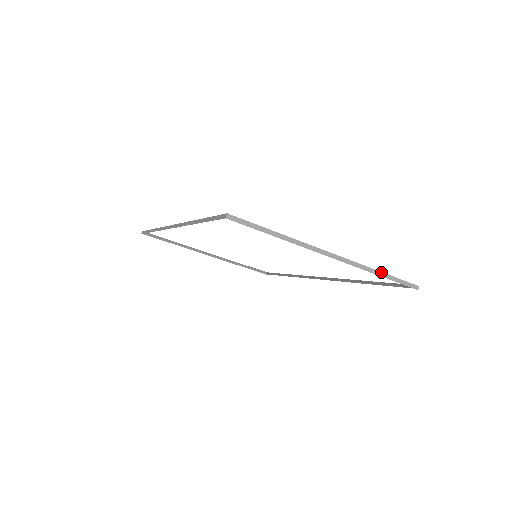
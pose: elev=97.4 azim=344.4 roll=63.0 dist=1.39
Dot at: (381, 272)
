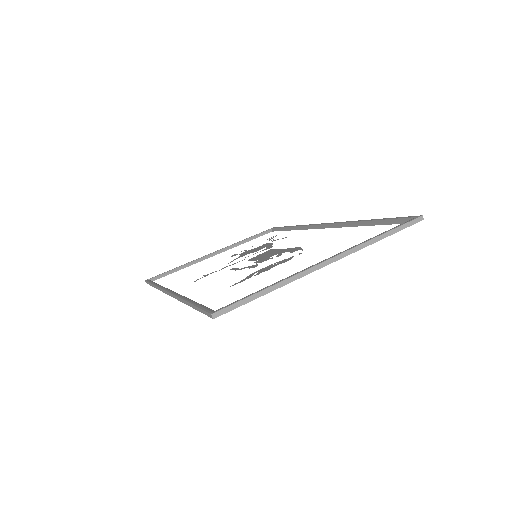
Dot at: (380, 235)
